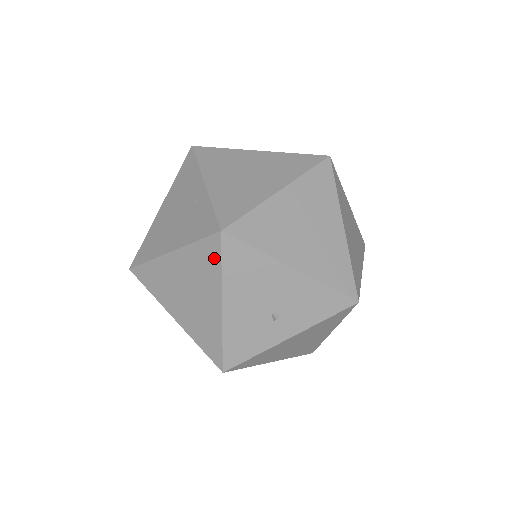
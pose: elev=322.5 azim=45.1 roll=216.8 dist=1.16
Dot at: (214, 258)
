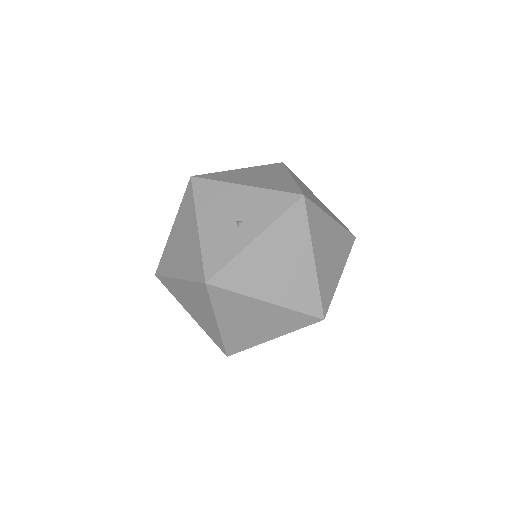
Dot at: (190, 198)
